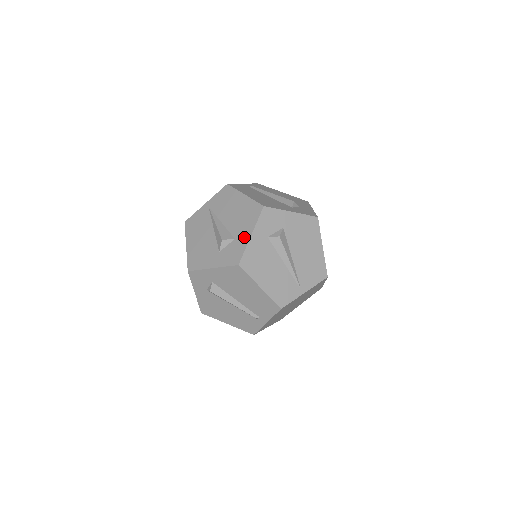
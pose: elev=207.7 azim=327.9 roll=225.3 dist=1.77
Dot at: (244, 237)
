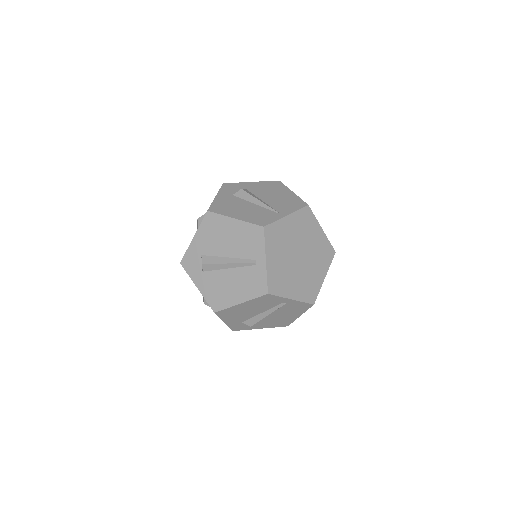
Dot at: occluded
